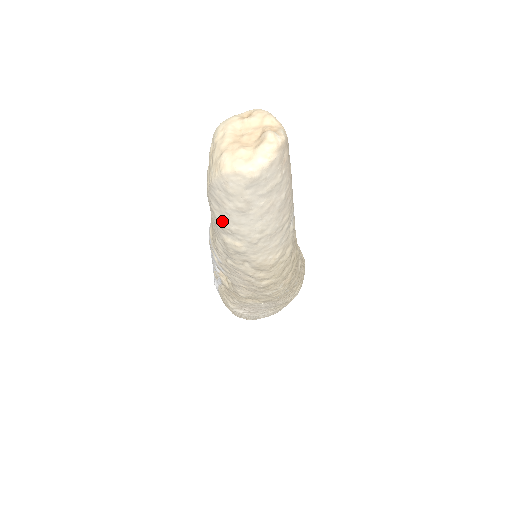
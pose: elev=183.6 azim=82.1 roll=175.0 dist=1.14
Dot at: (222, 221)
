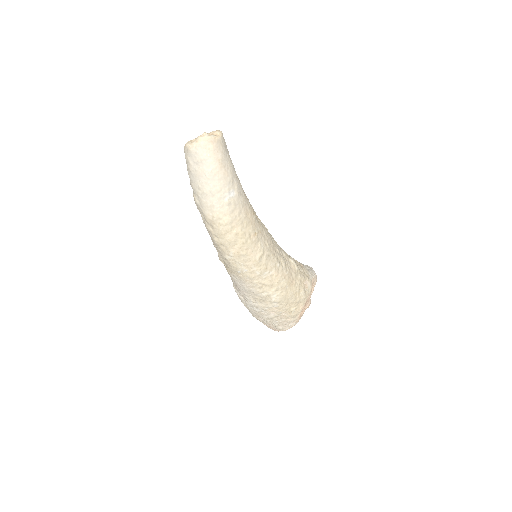
Dot at: occluded
